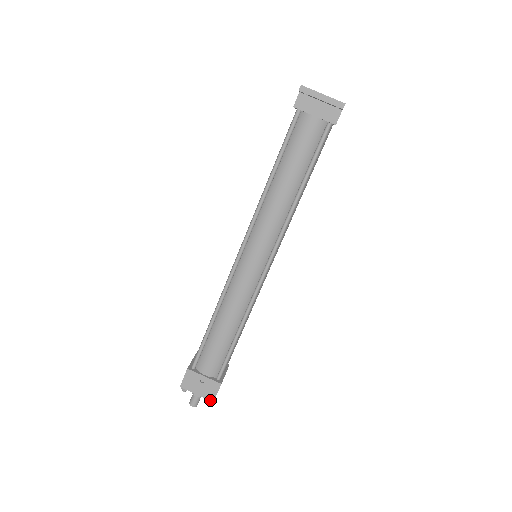
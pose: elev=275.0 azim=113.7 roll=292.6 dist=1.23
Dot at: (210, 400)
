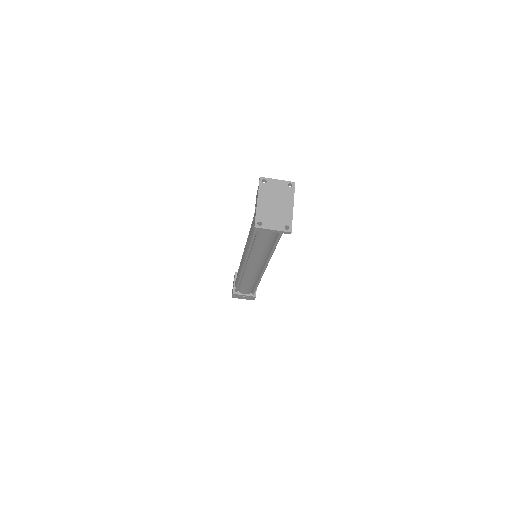
Dot at: occluded
